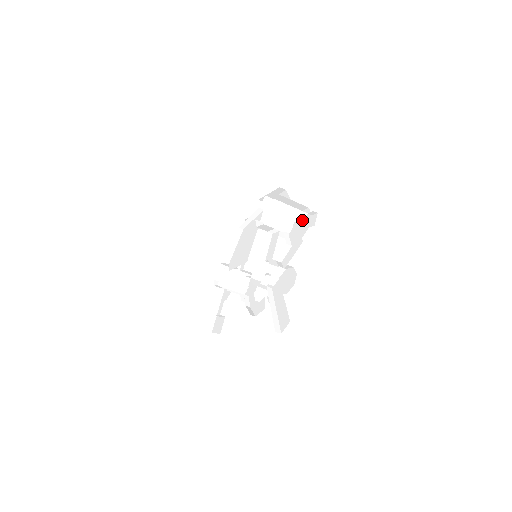
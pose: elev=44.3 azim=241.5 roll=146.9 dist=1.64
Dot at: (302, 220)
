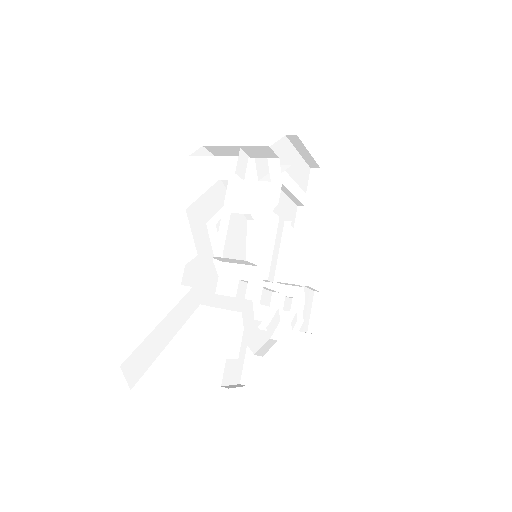
Dot at: occluded
